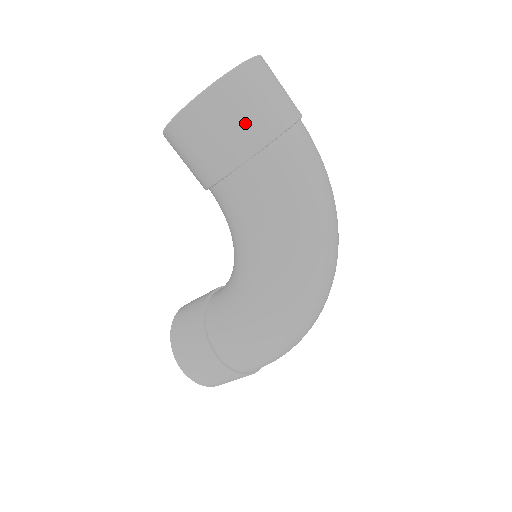
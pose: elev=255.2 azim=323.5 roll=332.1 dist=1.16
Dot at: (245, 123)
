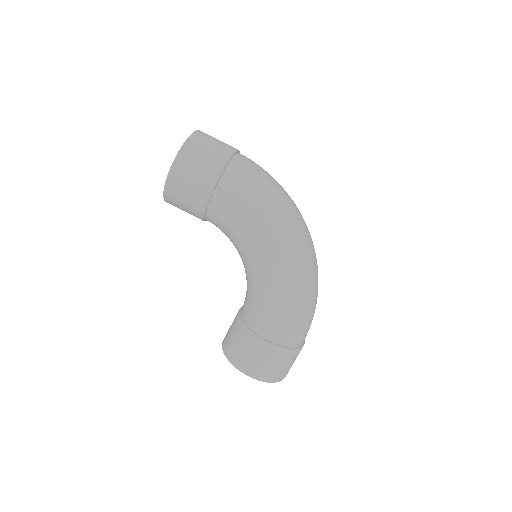
Dot at: (209, 158)
